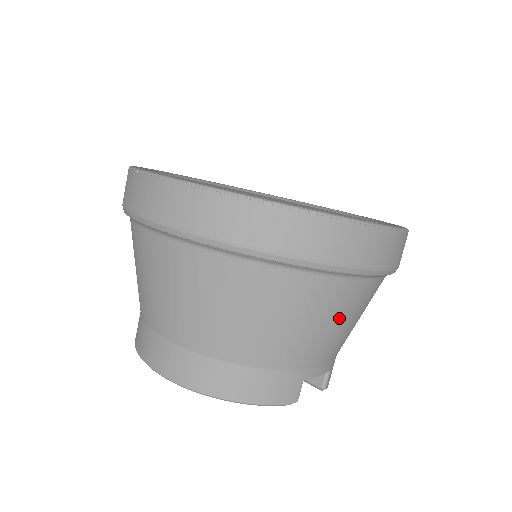
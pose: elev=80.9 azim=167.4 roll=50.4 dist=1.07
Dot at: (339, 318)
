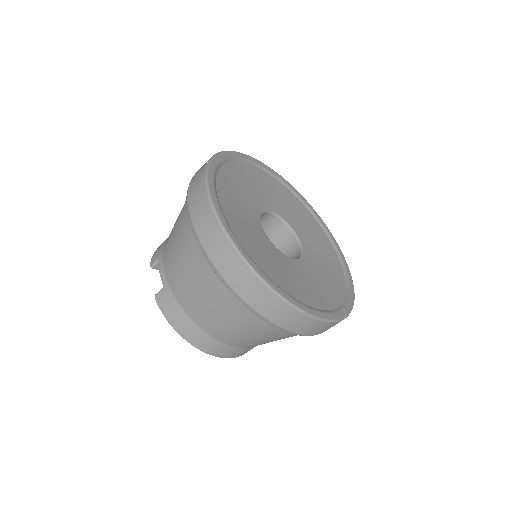
Dot at: occluded
